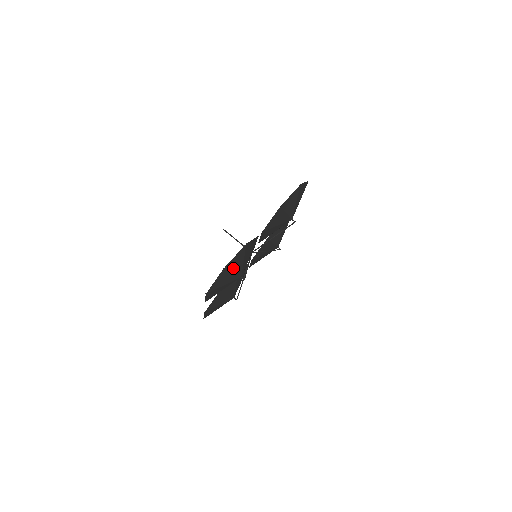
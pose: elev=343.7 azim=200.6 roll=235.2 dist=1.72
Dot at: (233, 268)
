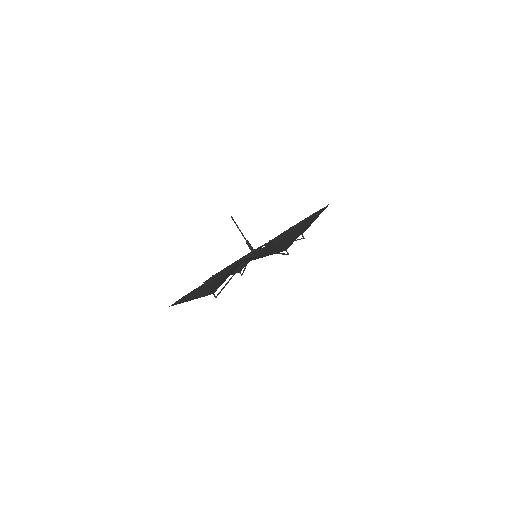
Dot at: (304, 229)
